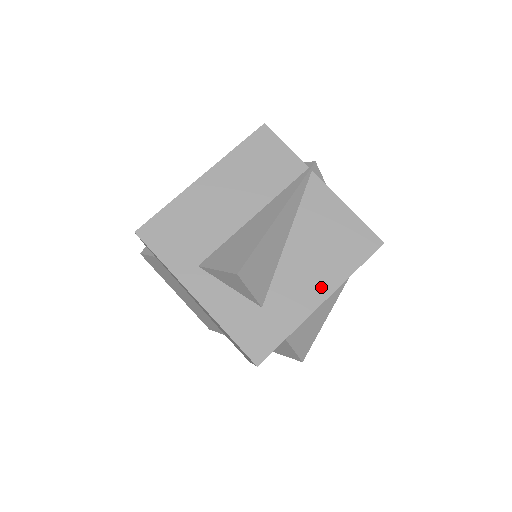
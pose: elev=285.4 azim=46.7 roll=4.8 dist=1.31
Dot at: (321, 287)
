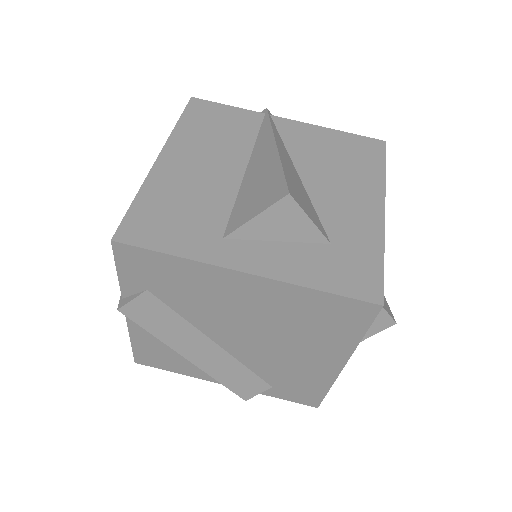
Dot at: (370, 198)
